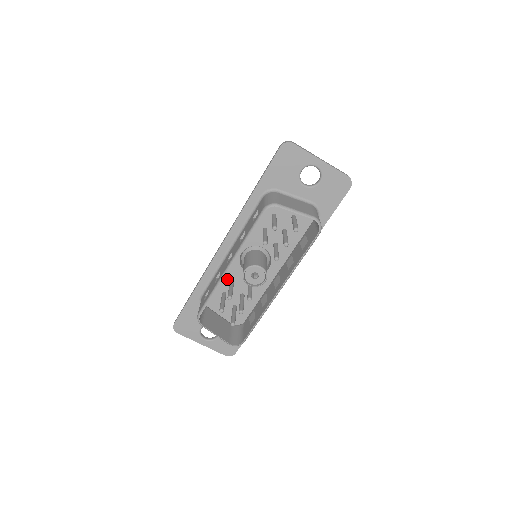
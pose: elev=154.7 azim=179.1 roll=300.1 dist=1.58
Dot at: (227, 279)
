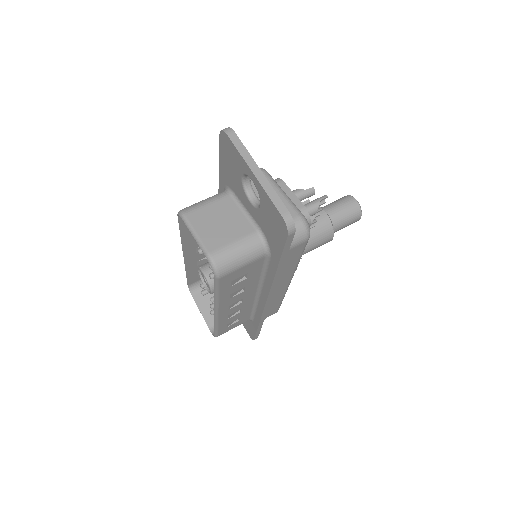
Dot at: occluded
